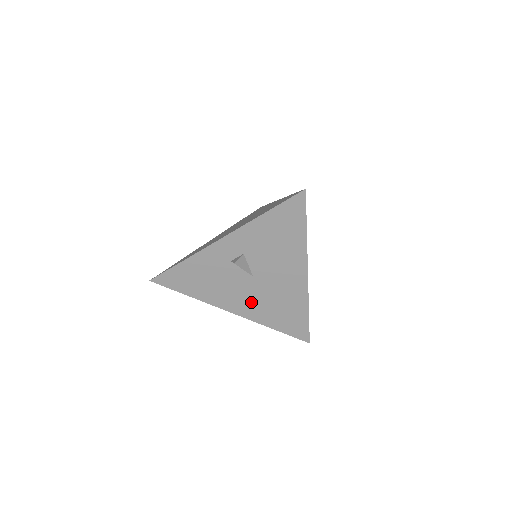
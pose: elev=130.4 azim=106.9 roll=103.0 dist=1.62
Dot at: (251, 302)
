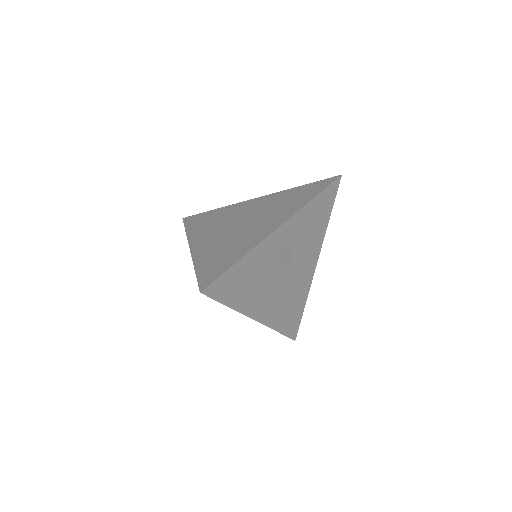
Dot at: (274, 303)
